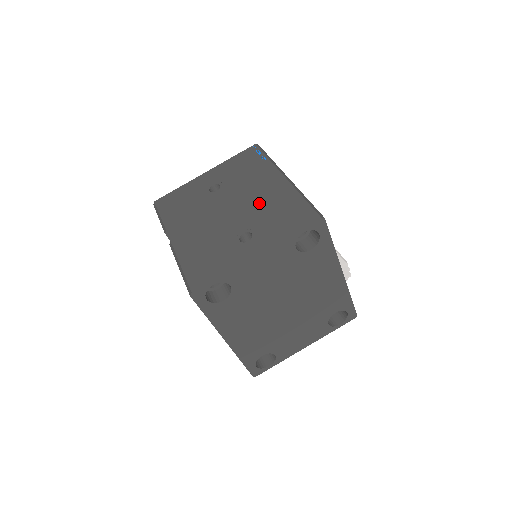
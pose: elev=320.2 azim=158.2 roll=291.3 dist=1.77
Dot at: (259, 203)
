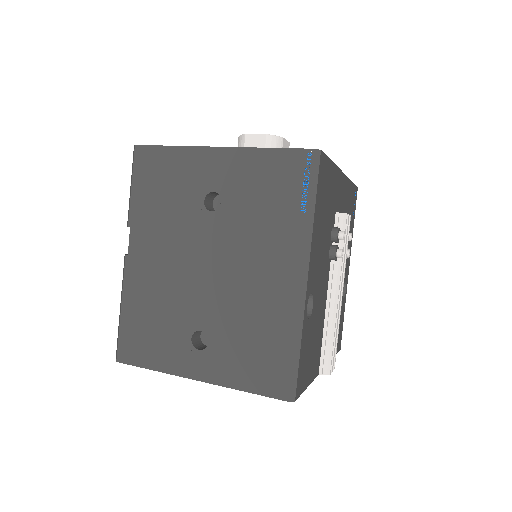
Dot at: (244, 297)
